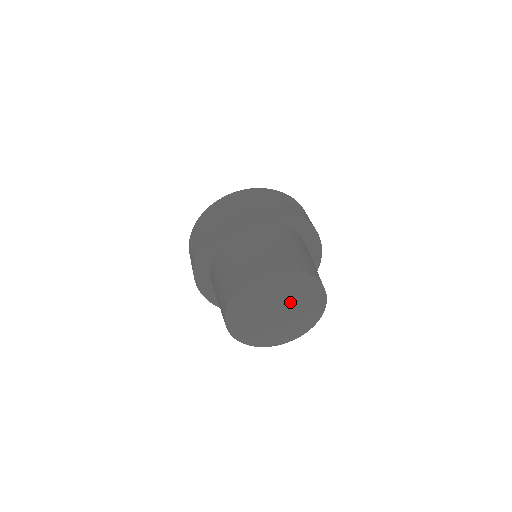
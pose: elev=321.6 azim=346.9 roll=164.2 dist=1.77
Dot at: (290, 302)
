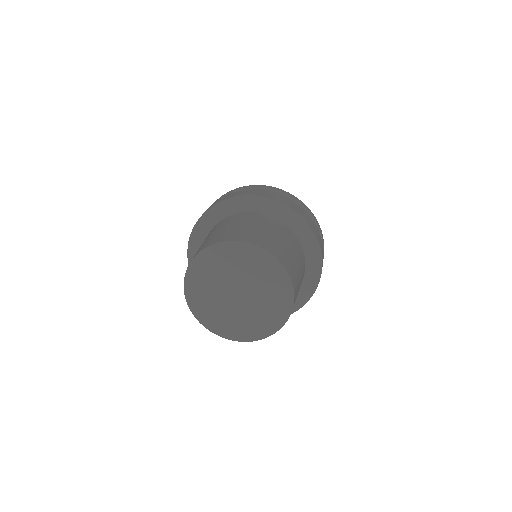
Dot at: (253, 288)
